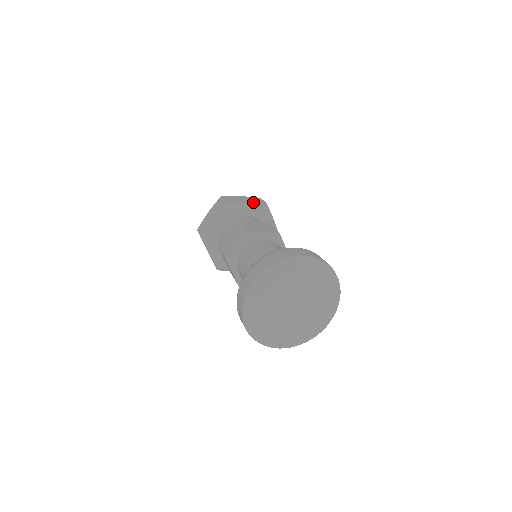
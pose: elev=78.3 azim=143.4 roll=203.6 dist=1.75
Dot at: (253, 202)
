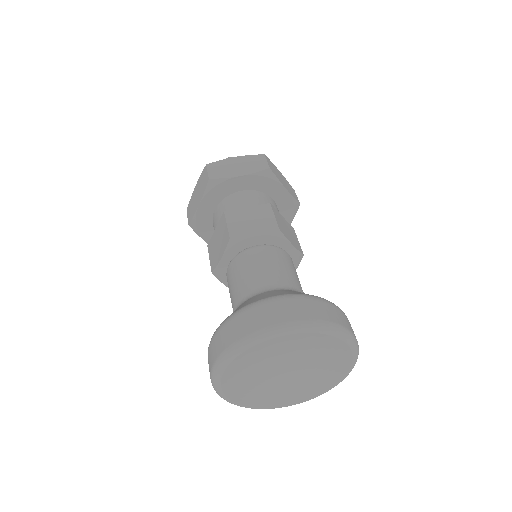
Dot at: (249, 169)
